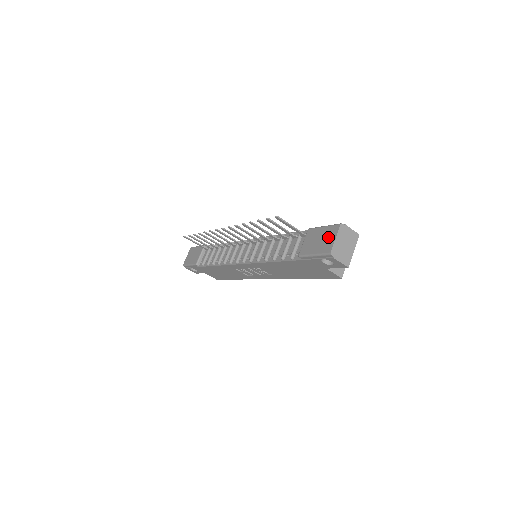
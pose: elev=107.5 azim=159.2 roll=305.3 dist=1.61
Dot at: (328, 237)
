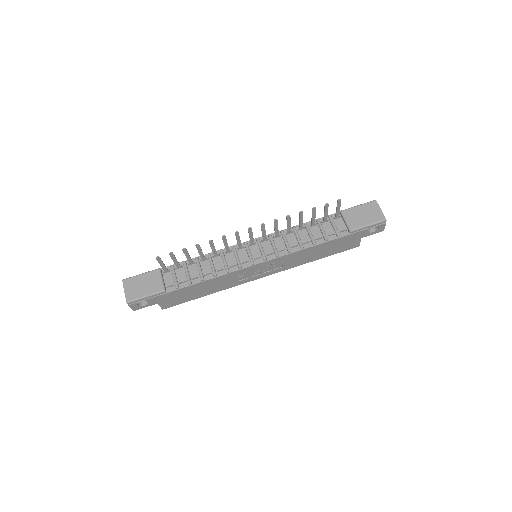
Dot at: (373, 210)
